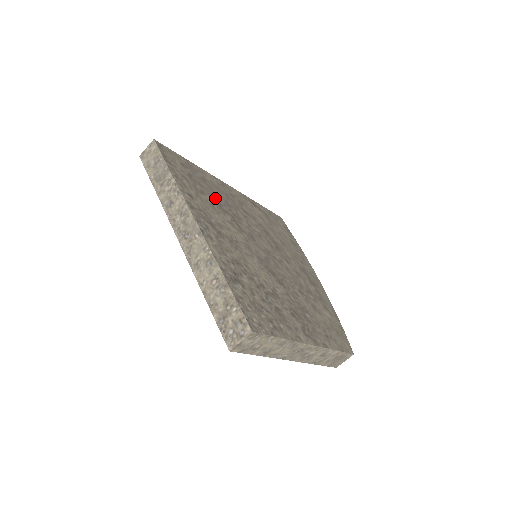
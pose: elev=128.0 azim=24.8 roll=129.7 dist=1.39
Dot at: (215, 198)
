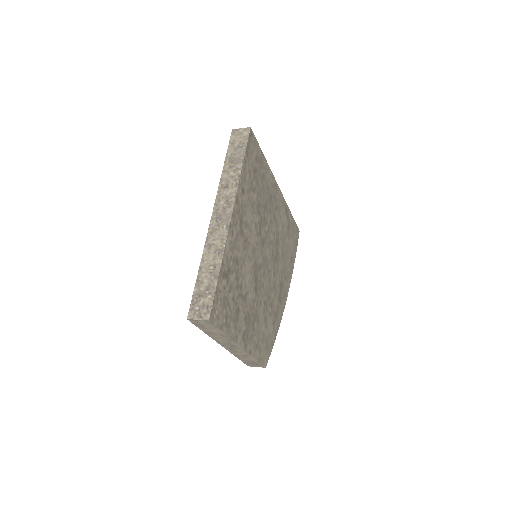
Dot at: (260, 198)
